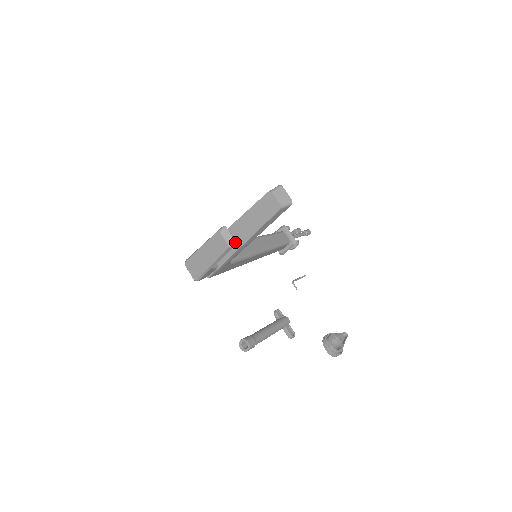
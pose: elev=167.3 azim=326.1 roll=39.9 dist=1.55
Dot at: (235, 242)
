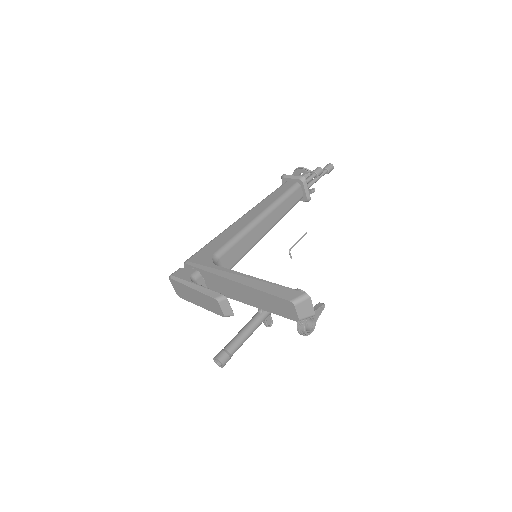
Dot at: (233, 315)
